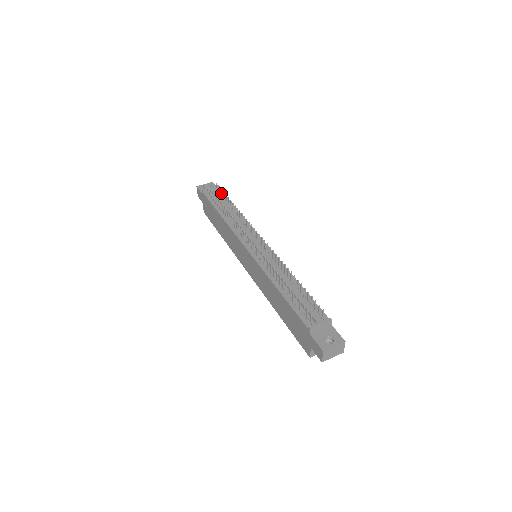
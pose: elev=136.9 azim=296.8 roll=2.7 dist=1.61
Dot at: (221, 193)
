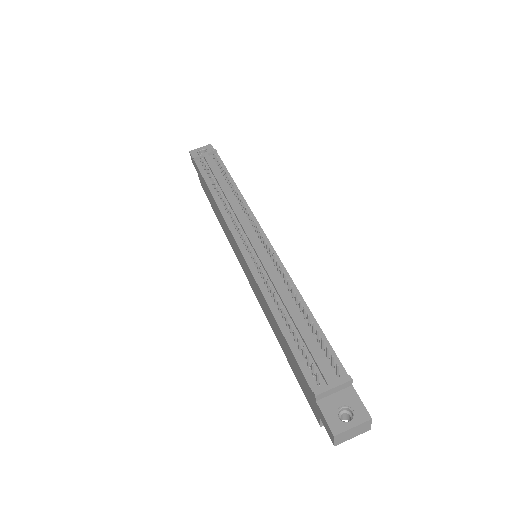
Dot at: occluded
